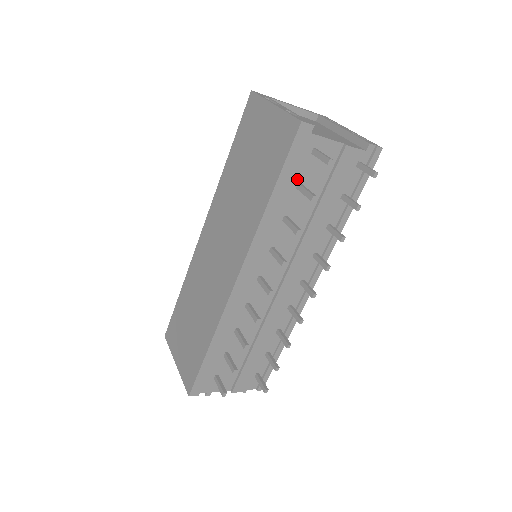
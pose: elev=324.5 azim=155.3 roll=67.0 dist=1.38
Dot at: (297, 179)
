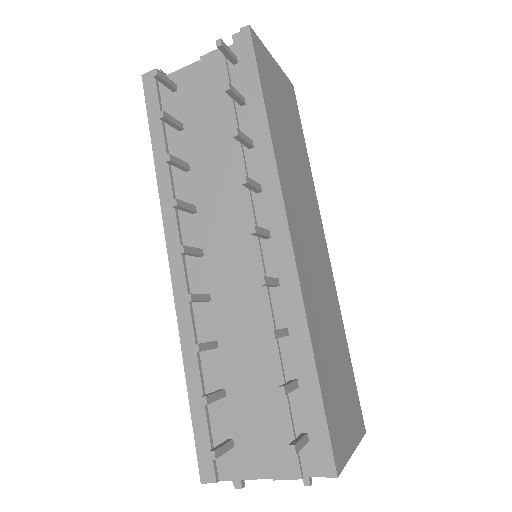
Dot at: occluded
